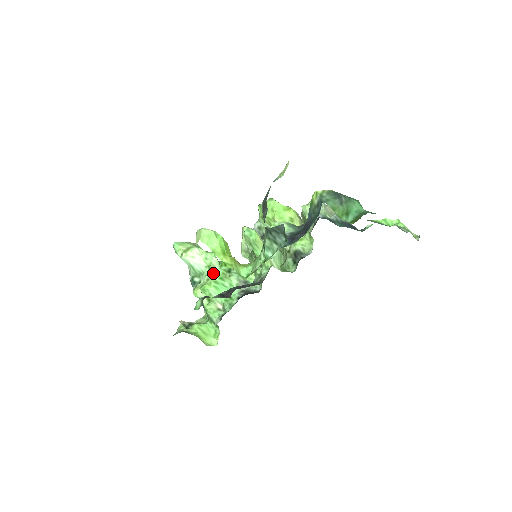
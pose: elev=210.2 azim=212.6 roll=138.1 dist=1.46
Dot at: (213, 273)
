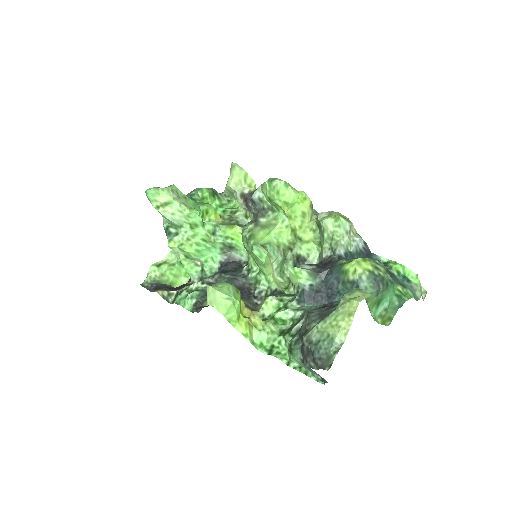
Dot at: (195, 232)
